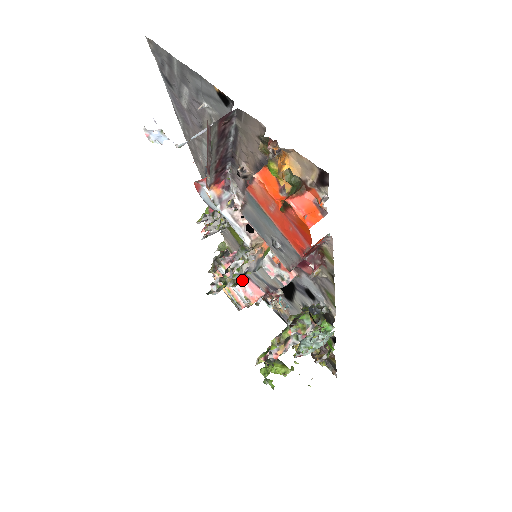
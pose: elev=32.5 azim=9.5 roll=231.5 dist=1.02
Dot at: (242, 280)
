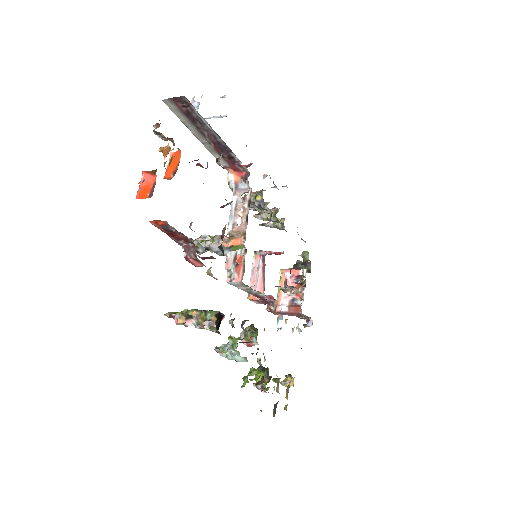
Dot at: (258, 275)
